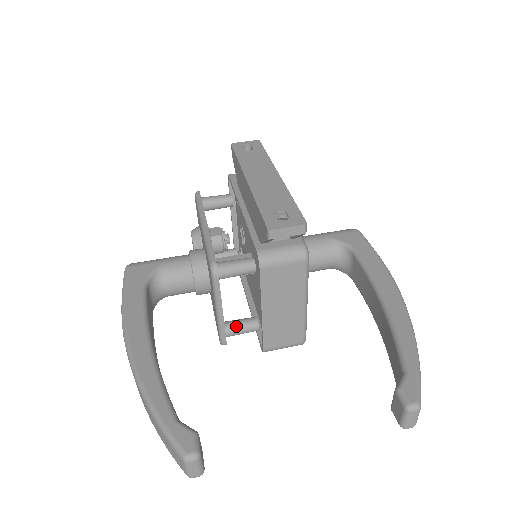
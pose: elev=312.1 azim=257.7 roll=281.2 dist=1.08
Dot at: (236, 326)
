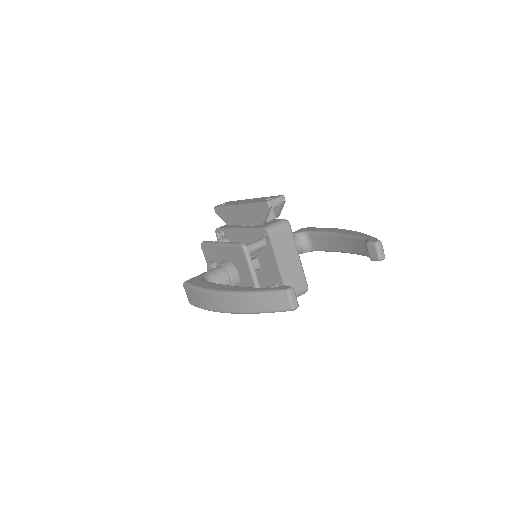
Dot at: occluded
